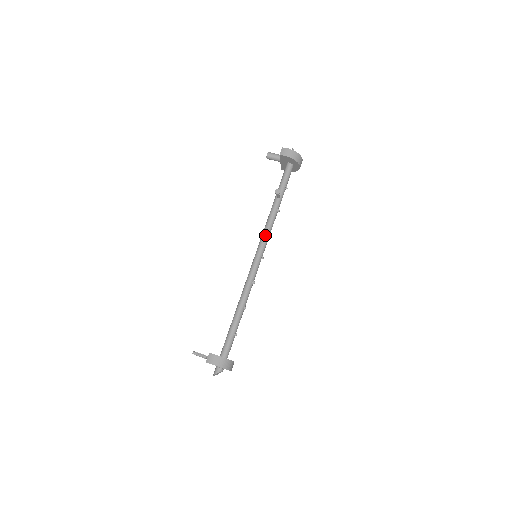
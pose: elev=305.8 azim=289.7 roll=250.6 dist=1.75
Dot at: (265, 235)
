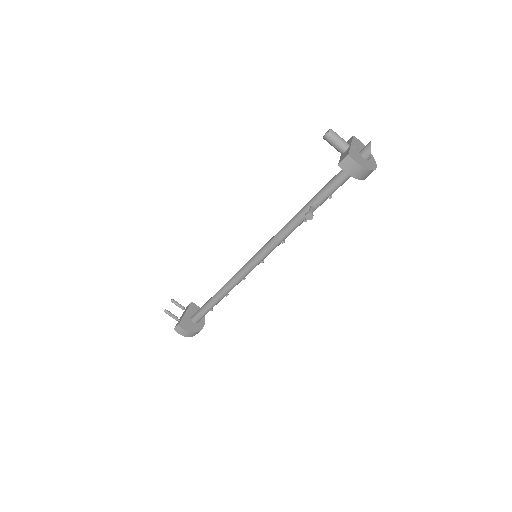
Dot at: (274, 244)
